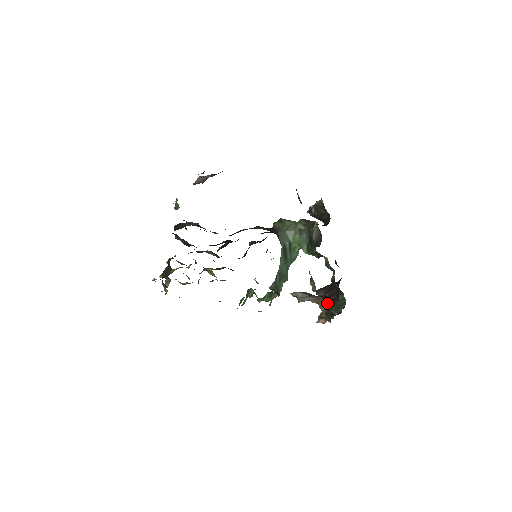
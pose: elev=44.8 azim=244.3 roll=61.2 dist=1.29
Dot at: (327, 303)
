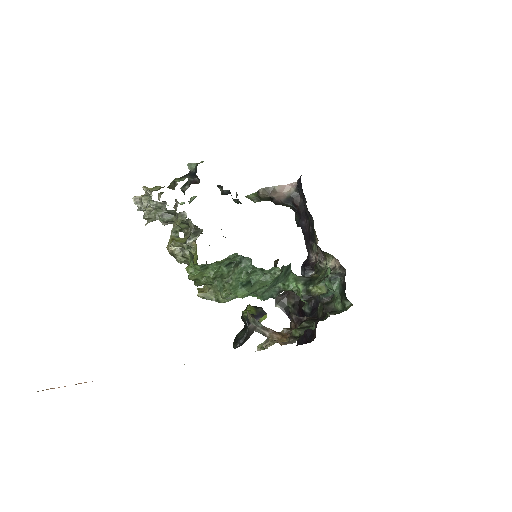
Dot at: (306, 321)
